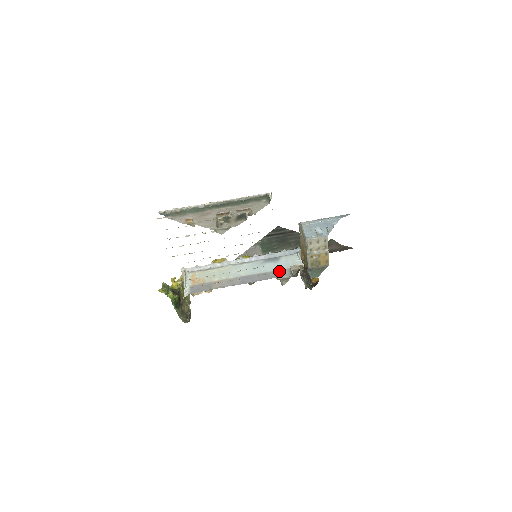
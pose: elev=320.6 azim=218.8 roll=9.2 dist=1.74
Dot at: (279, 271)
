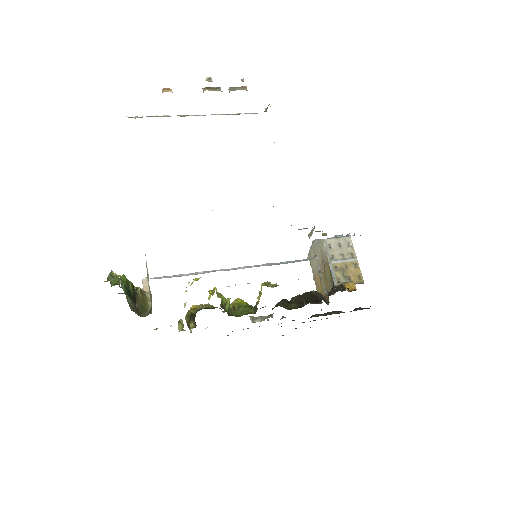
Dot at: occluded
